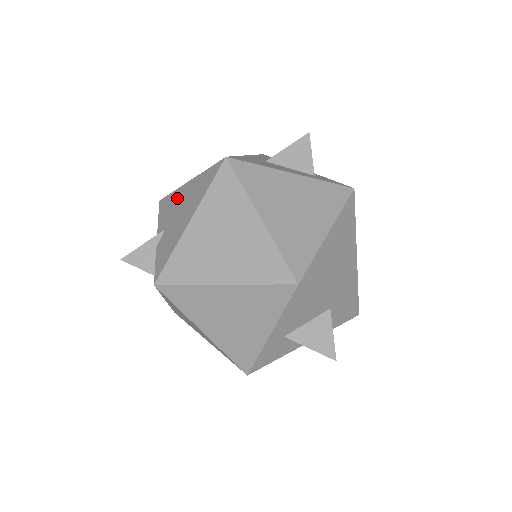
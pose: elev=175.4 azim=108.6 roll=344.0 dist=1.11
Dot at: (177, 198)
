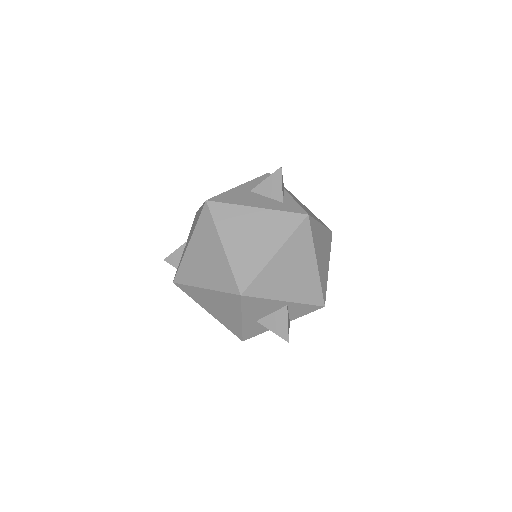
Dot at: occluded
